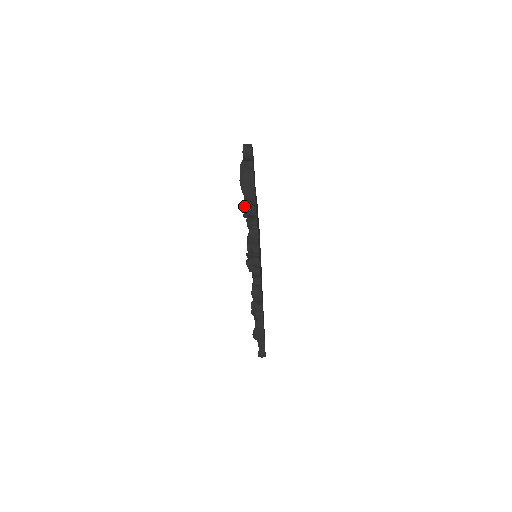
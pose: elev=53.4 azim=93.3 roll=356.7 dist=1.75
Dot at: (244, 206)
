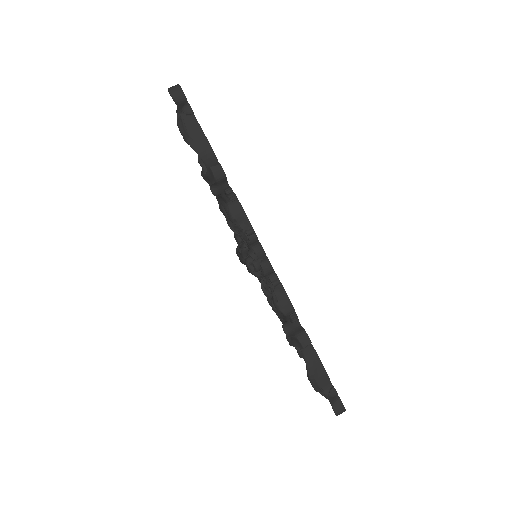
Dot at: (206, 176)
